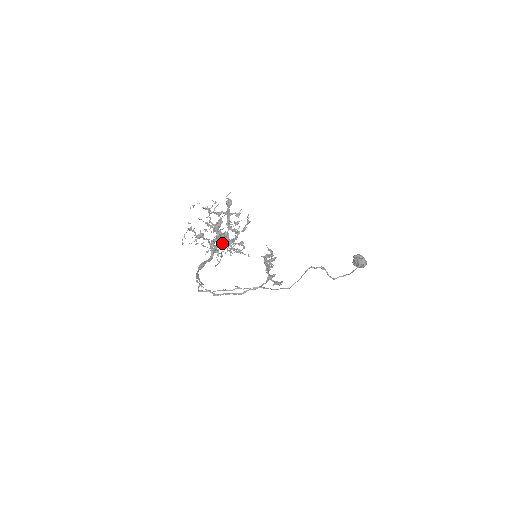
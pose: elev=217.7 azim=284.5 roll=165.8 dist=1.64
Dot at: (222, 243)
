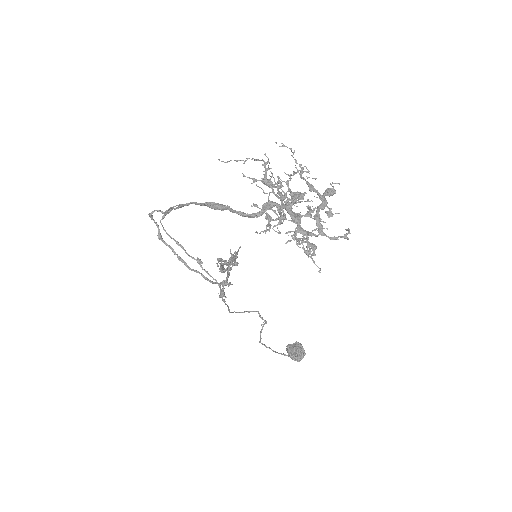
Dot at: occluded
